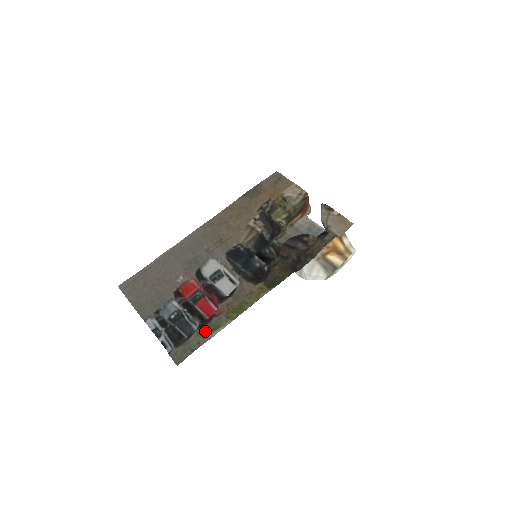
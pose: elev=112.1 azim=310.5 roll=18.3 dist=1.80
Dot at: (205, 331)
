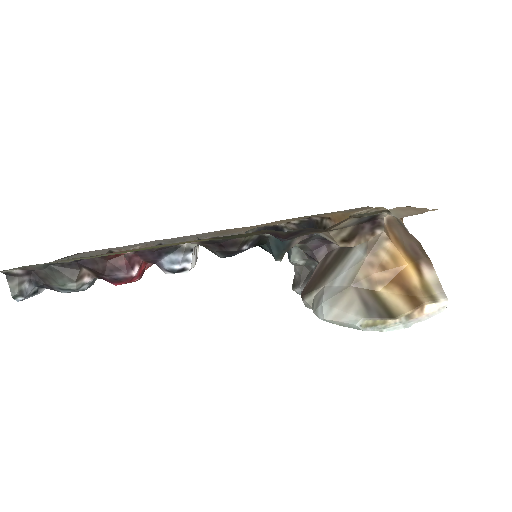
Dot at: (71, 259)
